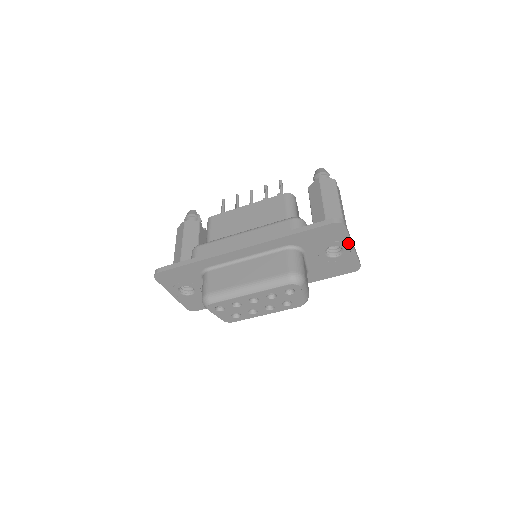
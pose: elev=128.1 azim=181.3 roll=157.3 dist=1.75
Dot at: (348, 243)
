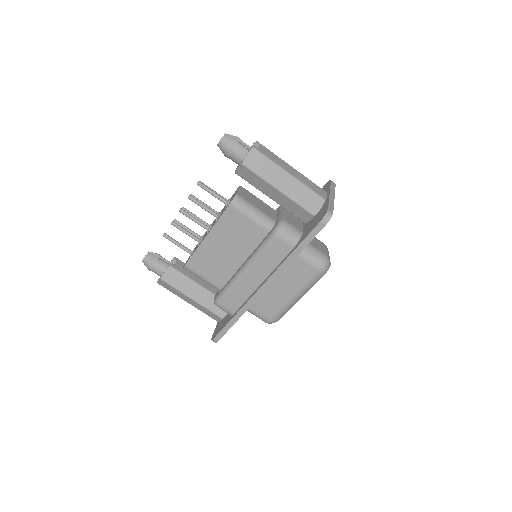
Dot at: occluded
